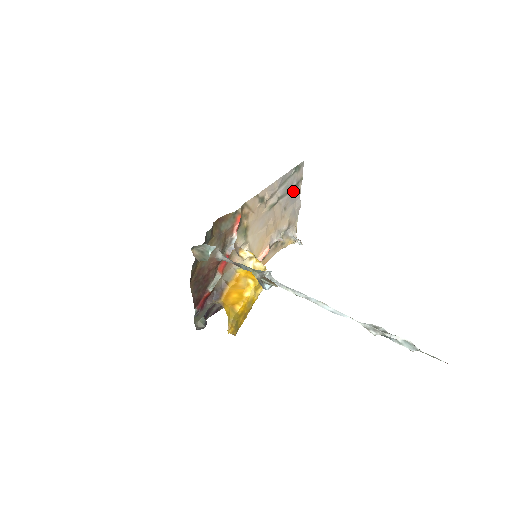
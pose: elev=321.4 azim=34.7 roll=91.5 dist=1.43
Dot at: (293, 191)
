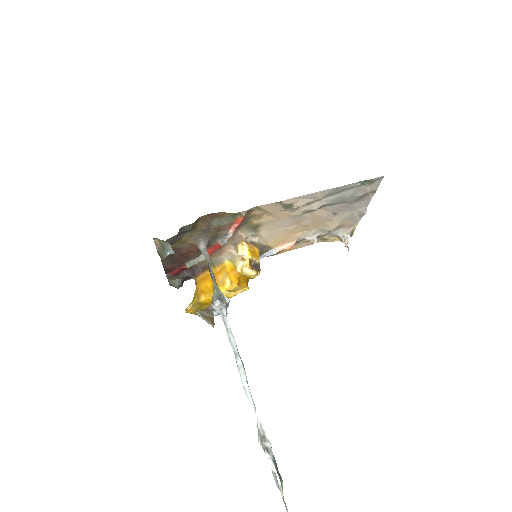
Dot at: (353, 201)
